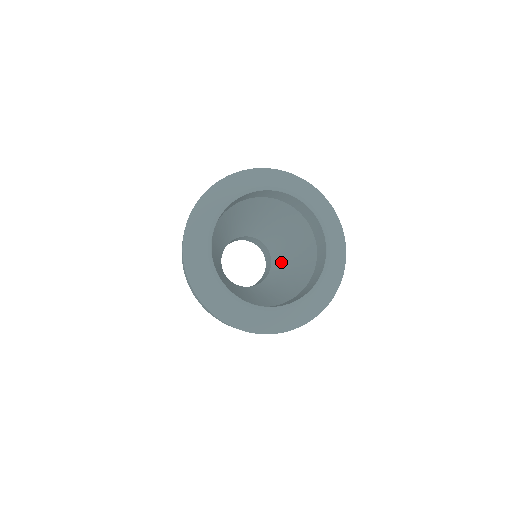
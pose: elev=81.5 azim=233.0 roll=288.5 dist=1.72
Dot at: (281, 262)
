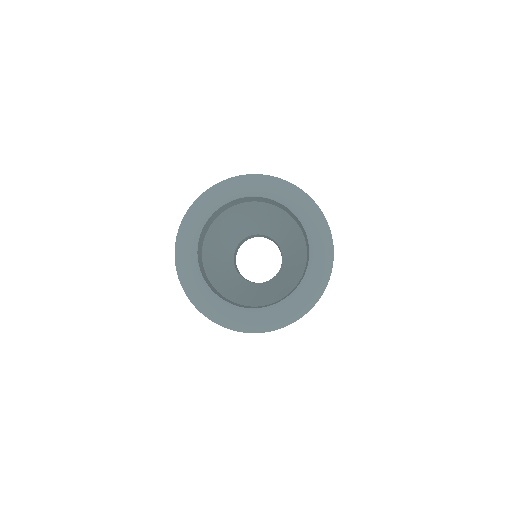
Dot at: (284, 244)
